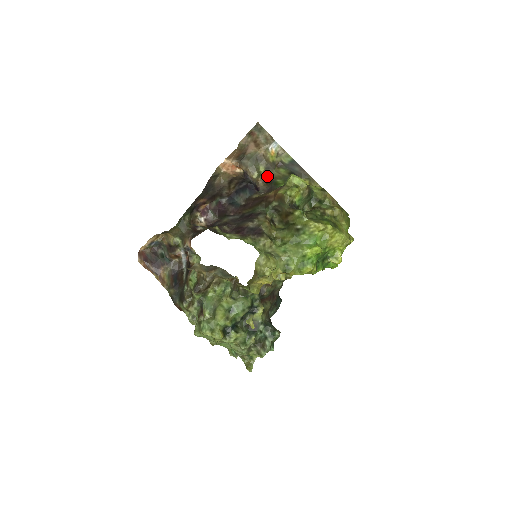
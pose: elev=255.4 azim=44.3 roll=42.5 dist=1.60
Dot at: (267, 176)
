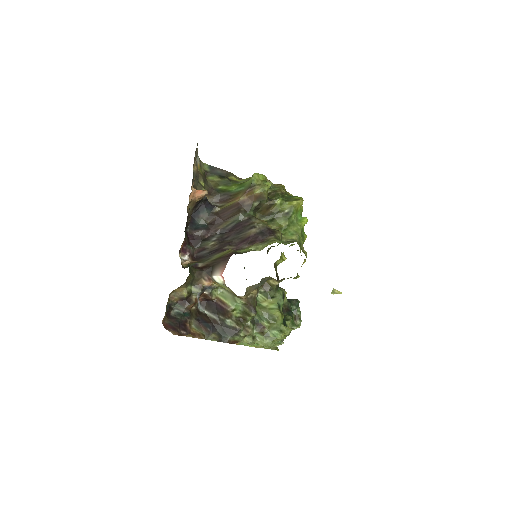
Dot at: (208, 188)
